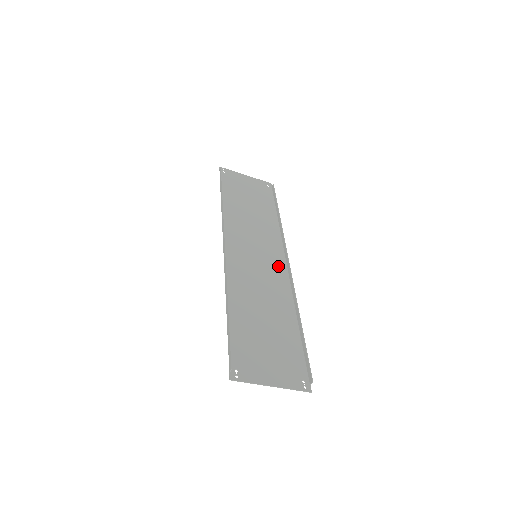
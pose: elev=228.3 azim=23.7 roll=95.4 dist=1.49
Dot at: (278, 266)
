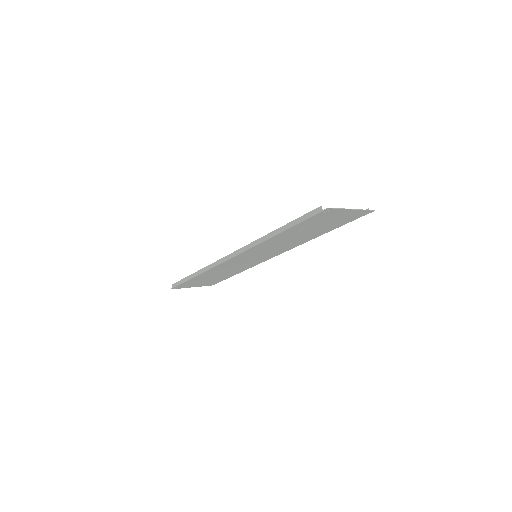
Dot at: (275, 253)
